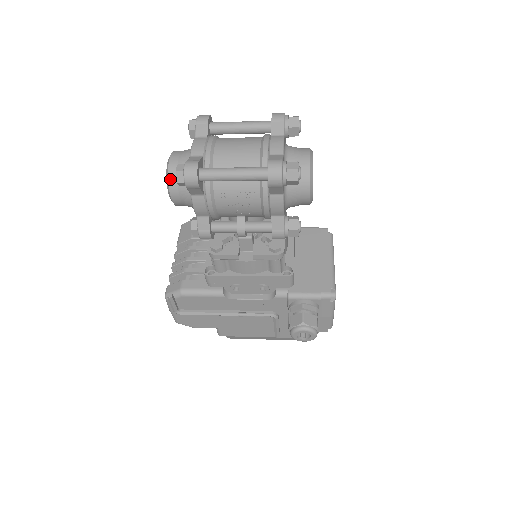
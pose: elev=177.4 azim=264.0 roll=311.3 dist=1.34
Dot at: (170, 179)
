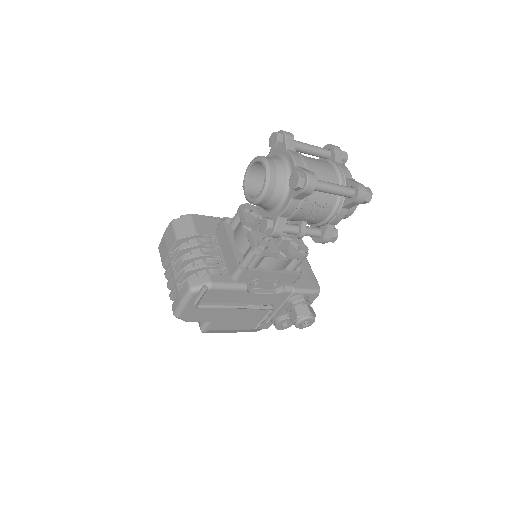
Dot at: (271, 181)
